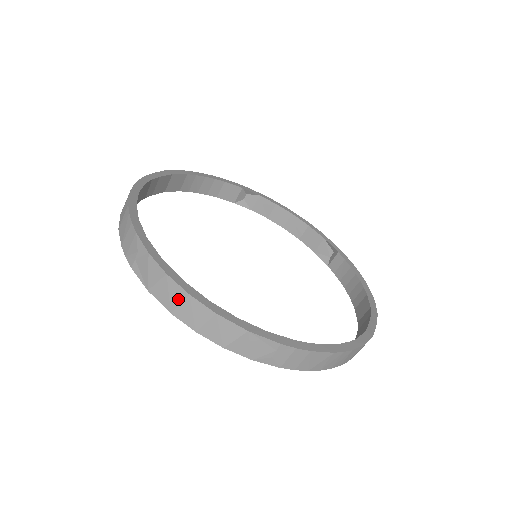
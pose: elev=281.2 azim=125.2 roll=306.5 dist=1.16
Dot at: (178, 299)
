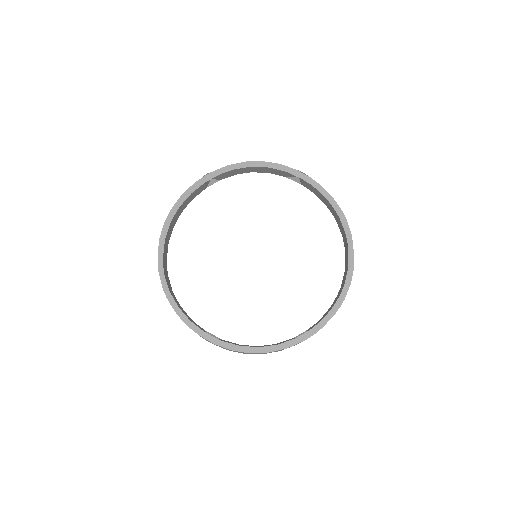
Dot at: (245, 353)
